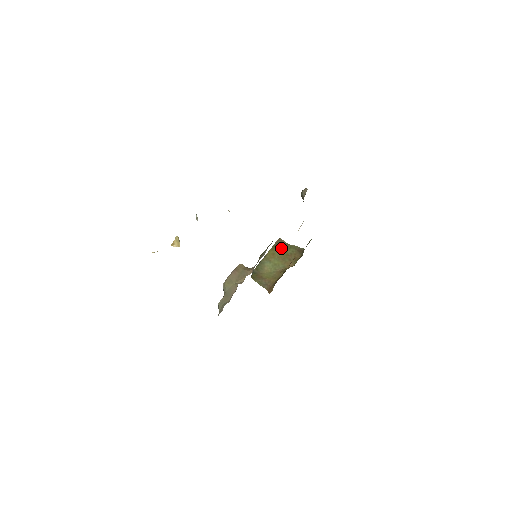
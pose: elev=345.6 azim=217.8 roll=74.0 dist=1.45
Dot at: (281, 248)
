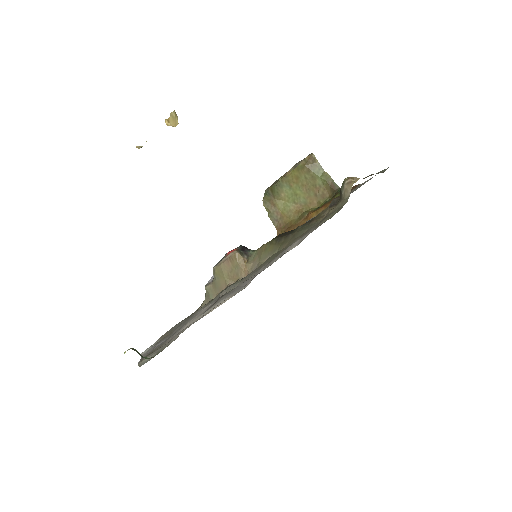
Dot at: (310, 172)
